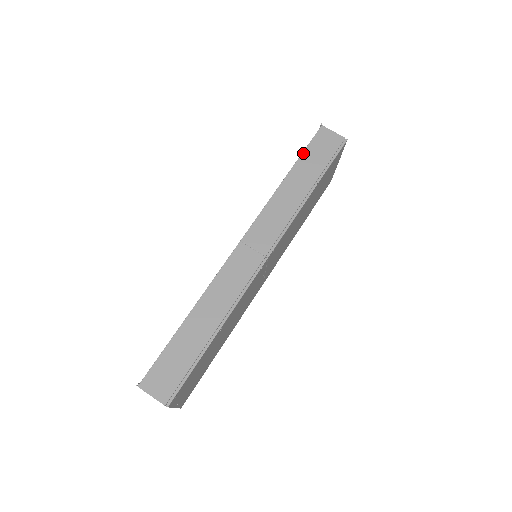
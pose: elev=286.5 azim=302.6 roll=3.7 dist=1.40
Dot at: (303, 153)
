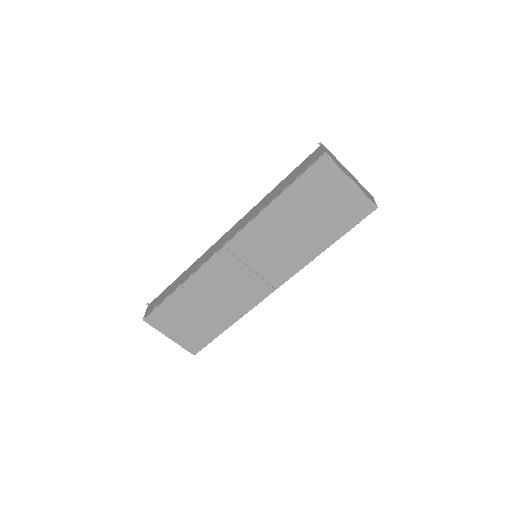
Dot at: (295, 169)
